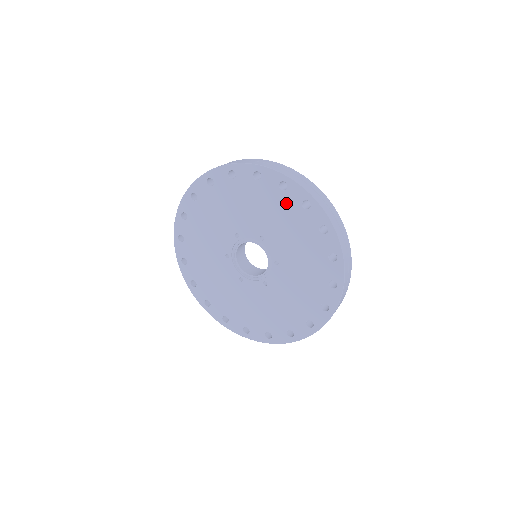
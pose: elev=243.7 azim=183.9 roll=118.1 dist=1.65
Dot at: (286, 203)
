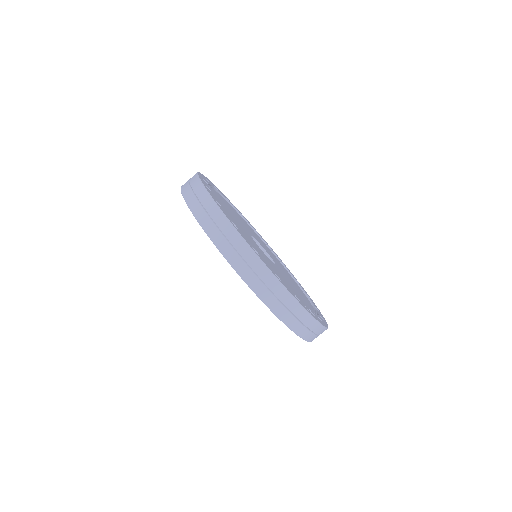
Dot at: occluded
